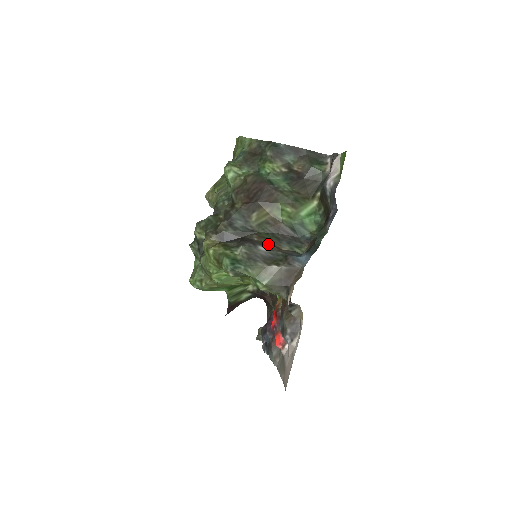
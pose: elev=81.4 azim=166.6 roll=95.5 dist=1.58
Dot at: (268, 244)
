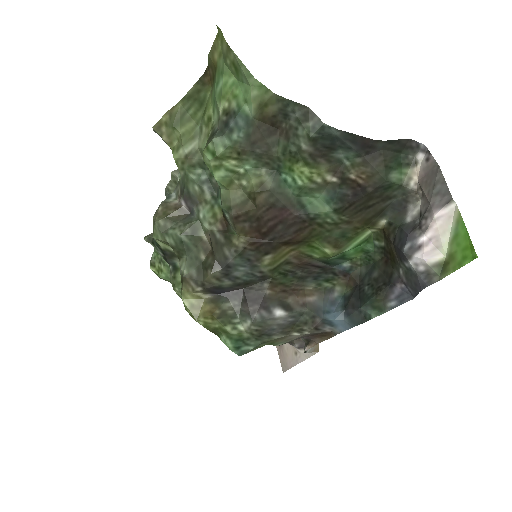
Dot at: (287, 295)
